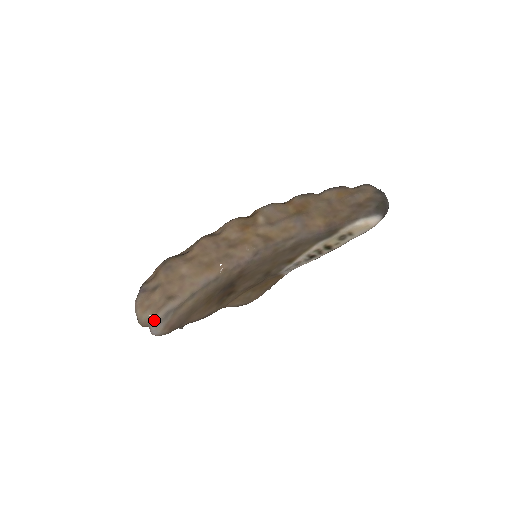
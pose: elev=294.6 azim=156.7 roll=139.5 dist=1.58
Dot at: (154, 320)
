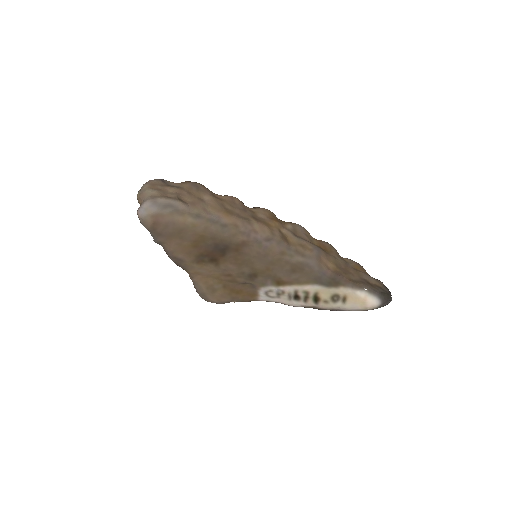
Dot at: (155, 198)
